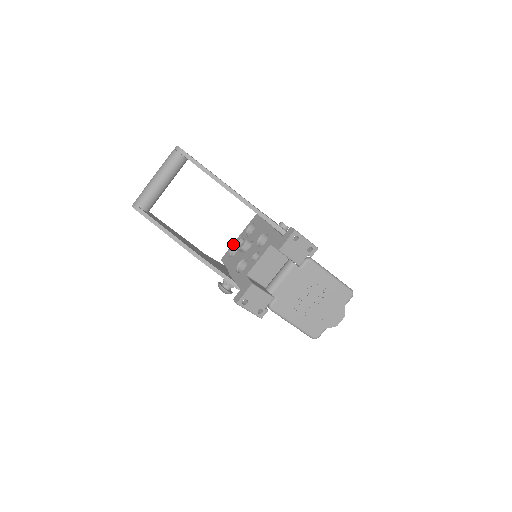
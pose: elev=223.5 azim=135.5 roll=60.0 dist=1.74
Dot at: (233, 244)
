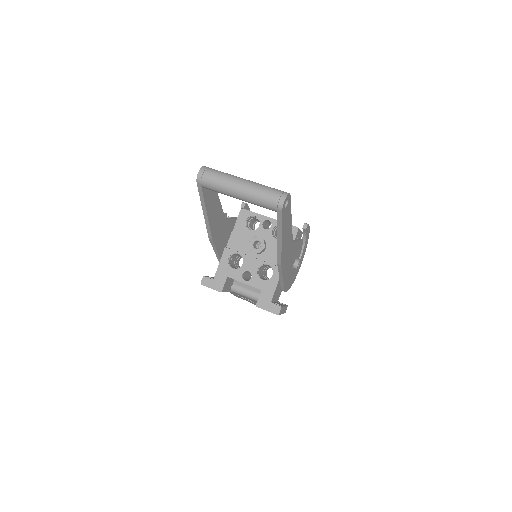
Dot at: (260, 216)
